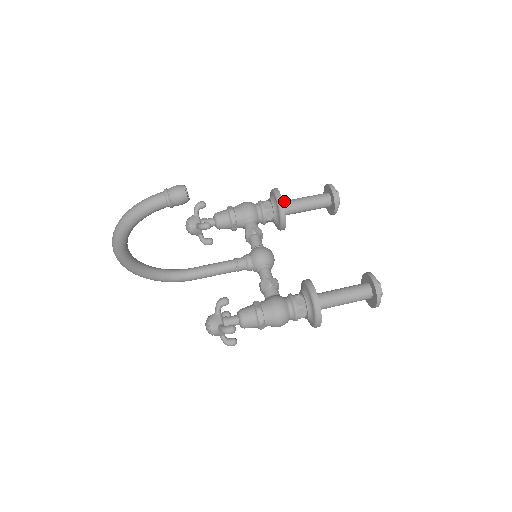
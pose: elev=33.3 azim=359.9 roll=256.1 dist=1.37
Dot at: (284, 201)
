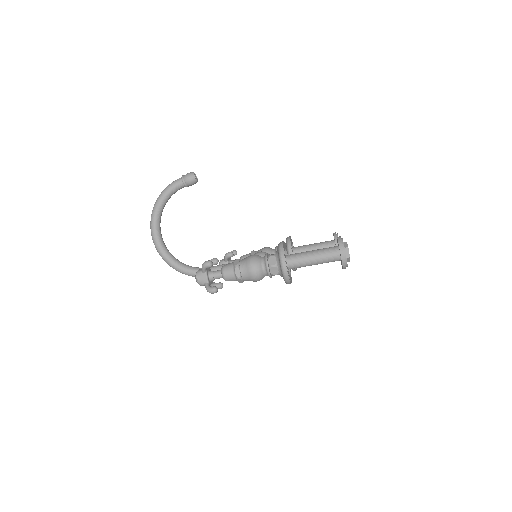
Dot at: occluded
